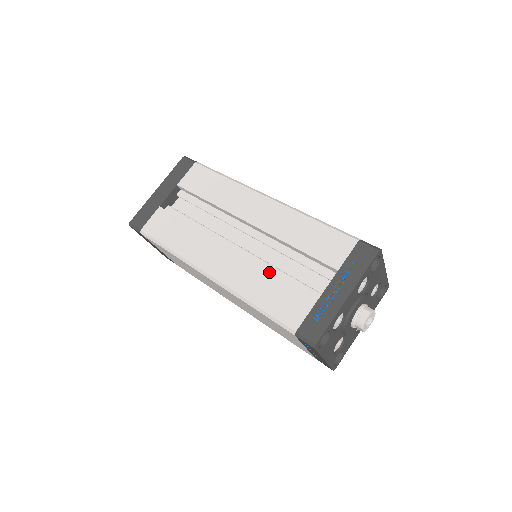
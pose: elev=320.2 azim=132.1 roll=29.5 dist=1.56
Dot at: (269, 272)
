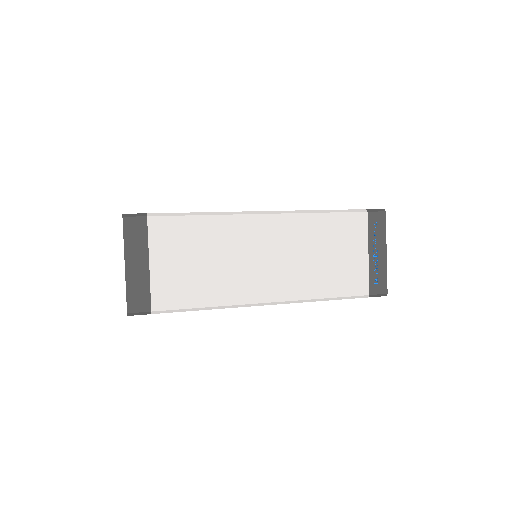
Dot at: occluded
